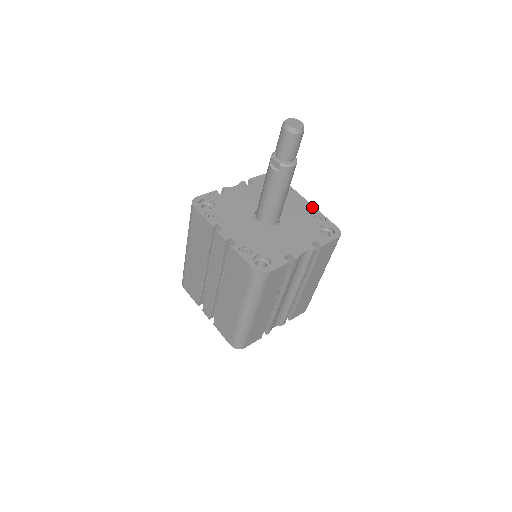
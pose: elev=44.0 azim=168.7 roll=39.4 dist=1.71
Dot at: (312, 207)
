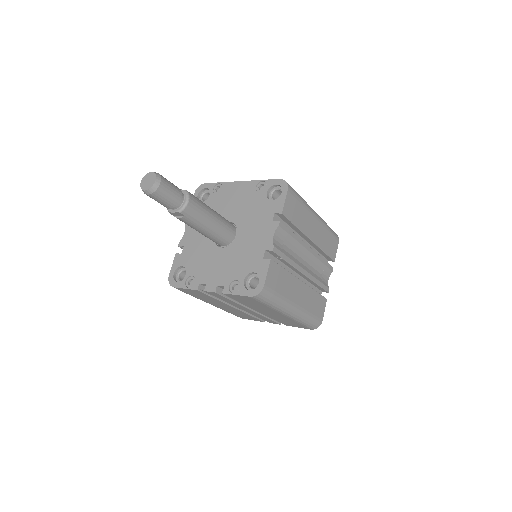
Dot at: (248, 183)
